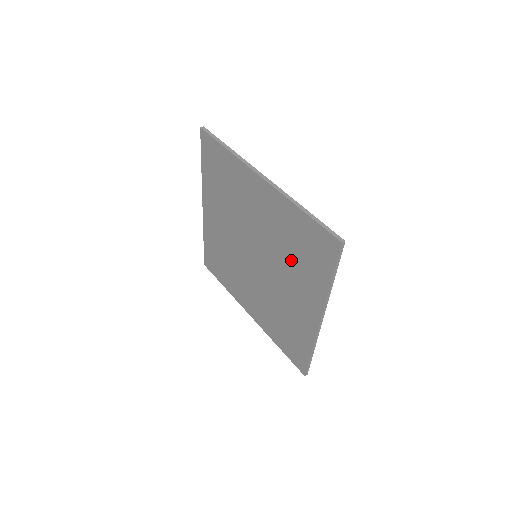
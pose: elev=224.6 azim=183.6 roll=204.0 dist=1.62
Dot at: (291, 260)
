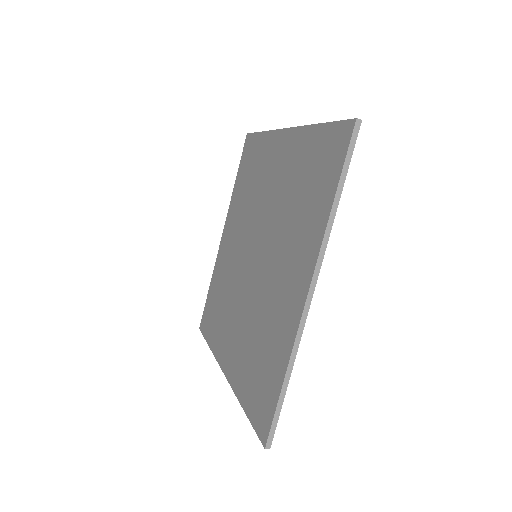
Dot at: (292, 215)
